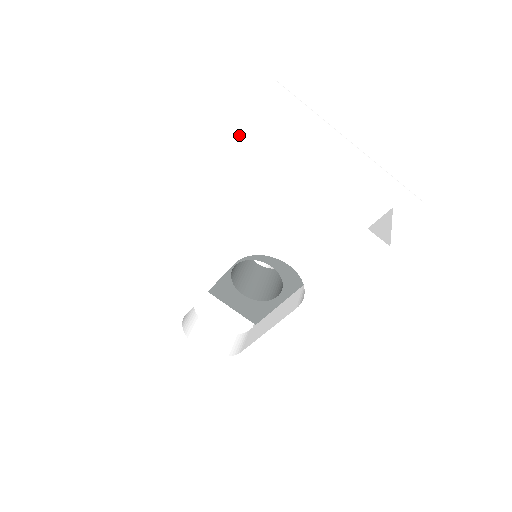
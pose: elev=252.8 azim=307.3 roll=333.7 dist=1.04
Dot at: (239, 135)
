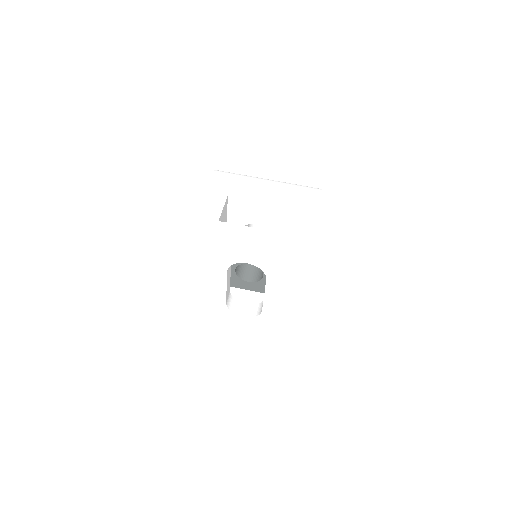
Dot at: (195, 220)
